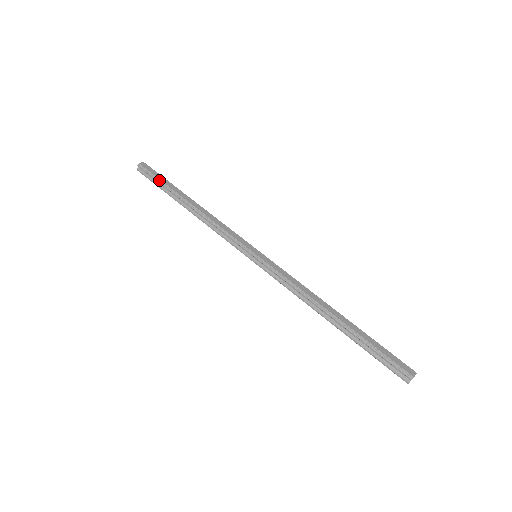
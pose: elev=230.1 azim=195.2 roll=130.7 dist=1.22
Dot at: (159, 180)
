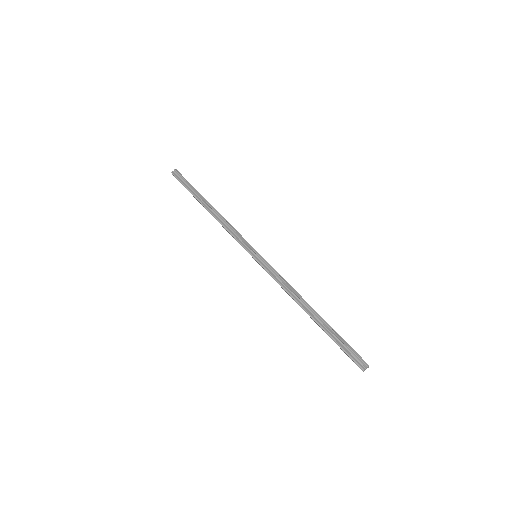
Dot at: (190, 184)
